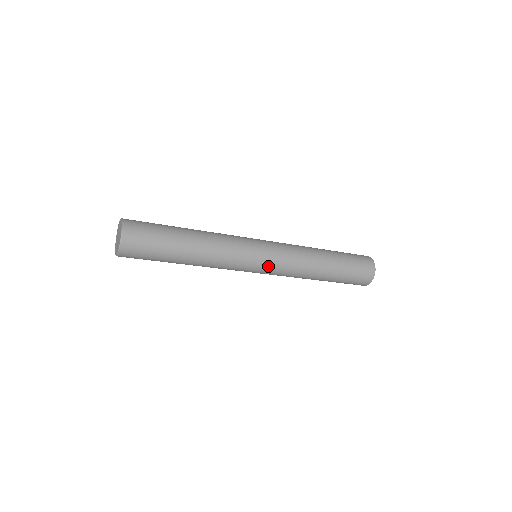
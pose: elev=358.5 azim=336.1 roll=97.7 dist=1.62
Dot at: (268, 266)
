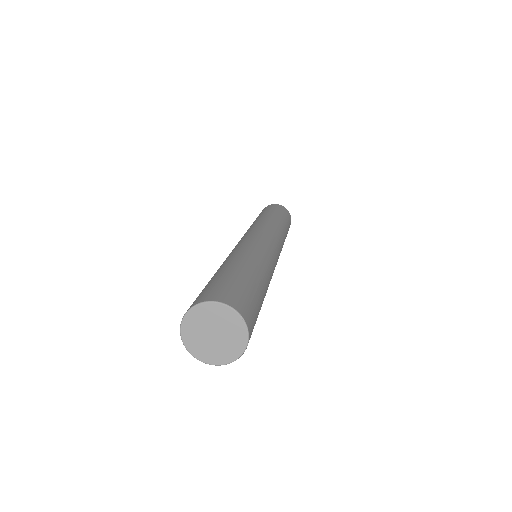
Dot at: occluded
